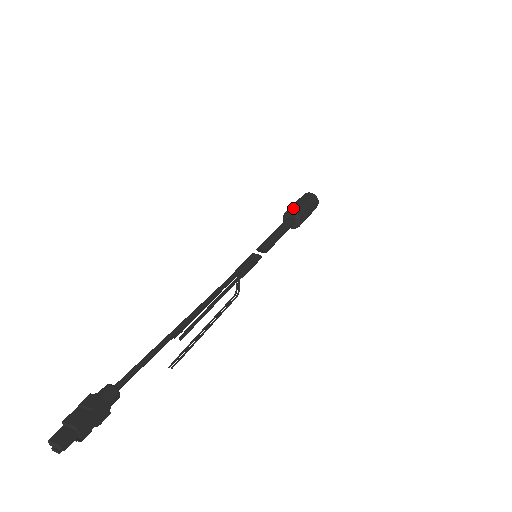
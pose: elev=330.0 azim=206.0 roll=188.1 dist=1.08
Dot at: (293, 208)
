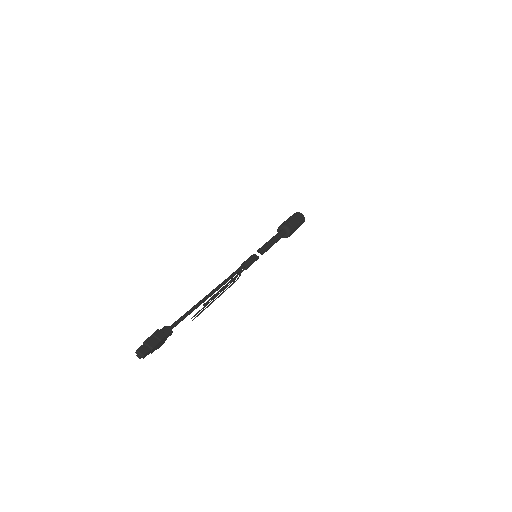
Dot at: (288, 224)
